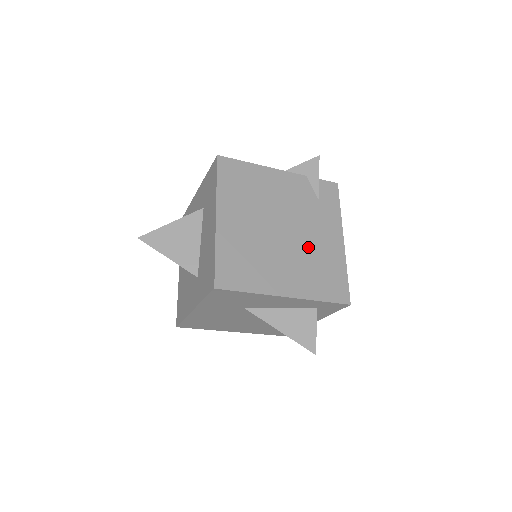
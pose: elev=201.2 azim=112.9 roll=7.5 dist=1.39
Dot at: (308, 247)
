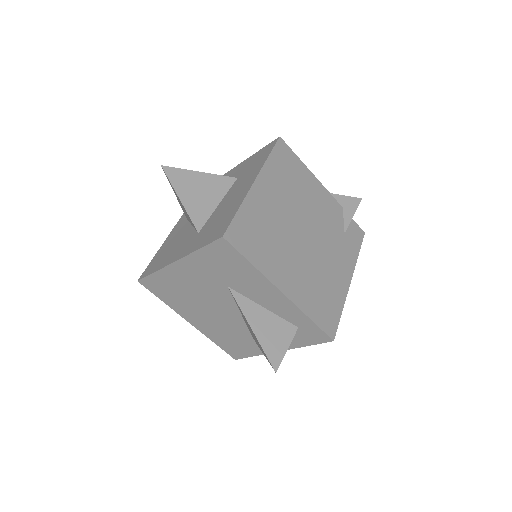
Dot at: (319, 264)
